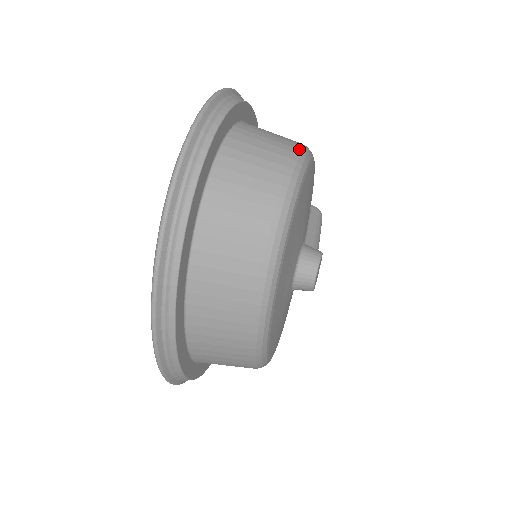
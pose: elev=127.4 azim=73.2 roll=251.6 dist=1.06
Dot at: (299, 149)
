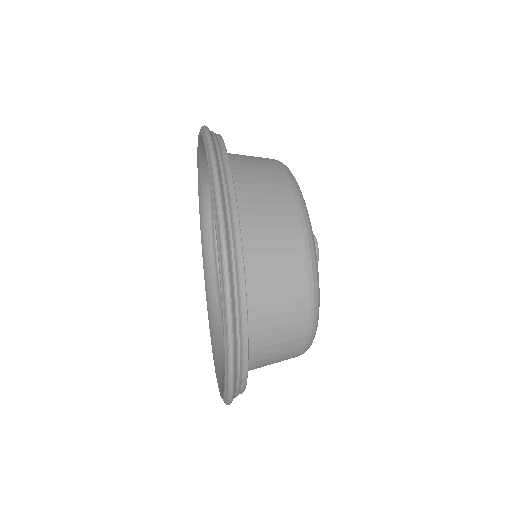
Dot at: occluded
